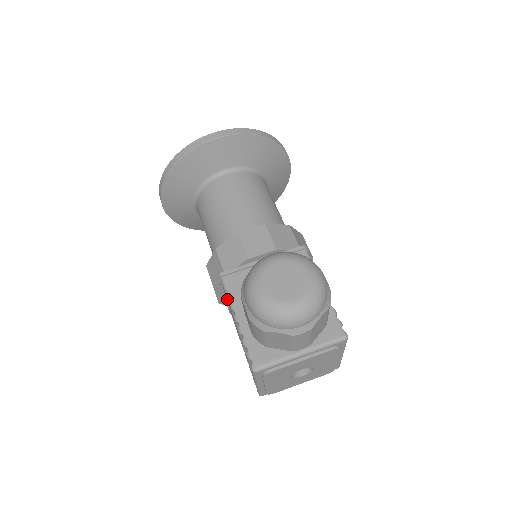
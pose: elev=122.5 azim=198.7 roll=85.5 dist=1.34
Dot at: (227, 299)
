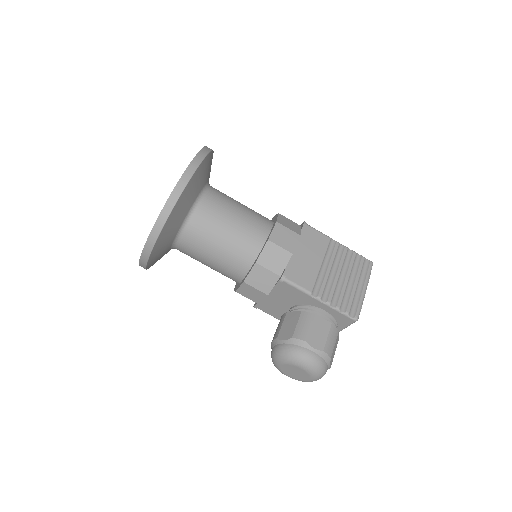
Dot at: occluded
